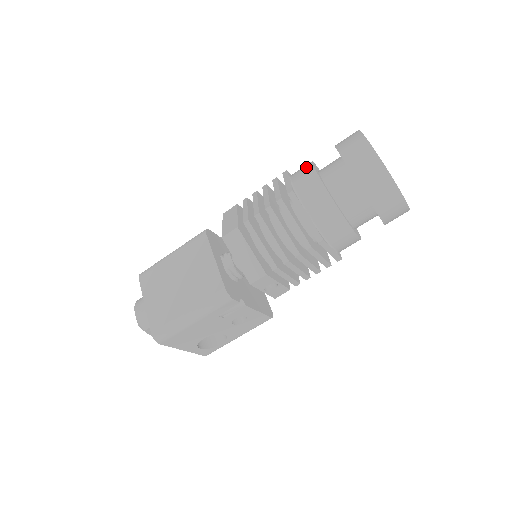
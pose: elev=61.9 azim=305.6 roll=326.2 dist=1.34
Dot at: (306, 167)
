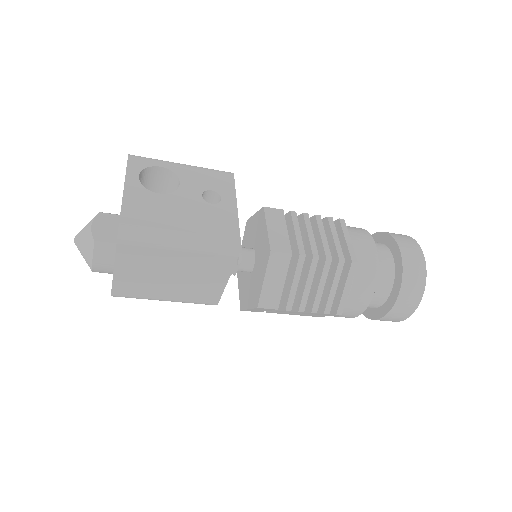
Dot at: (369, 288)
